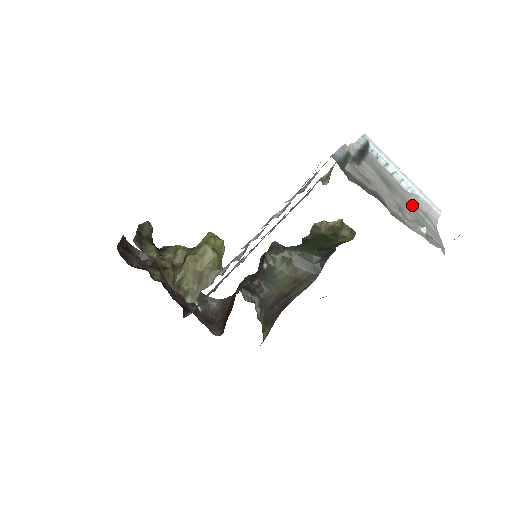
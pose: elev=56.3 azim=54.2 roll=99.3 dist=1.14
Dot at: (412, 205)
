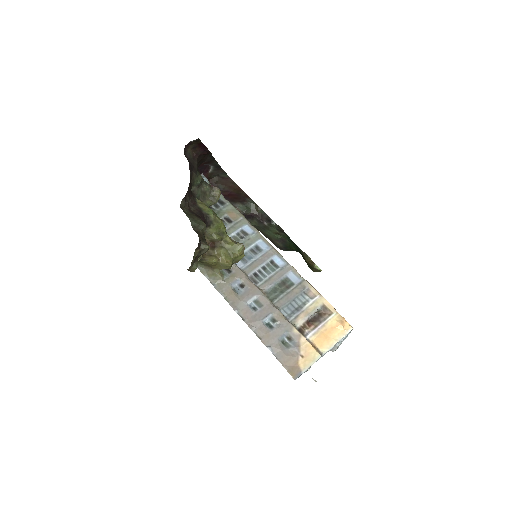
Dot at: occluded
